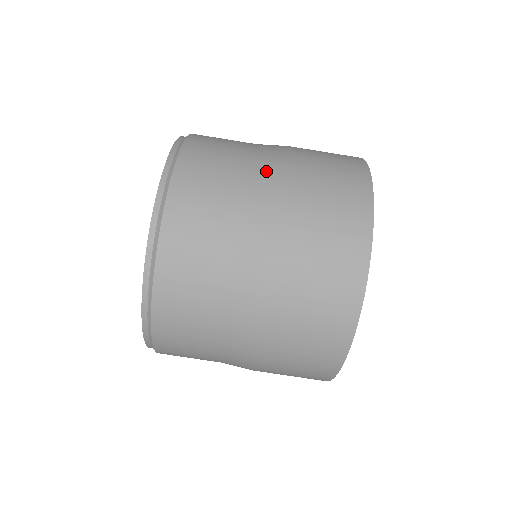
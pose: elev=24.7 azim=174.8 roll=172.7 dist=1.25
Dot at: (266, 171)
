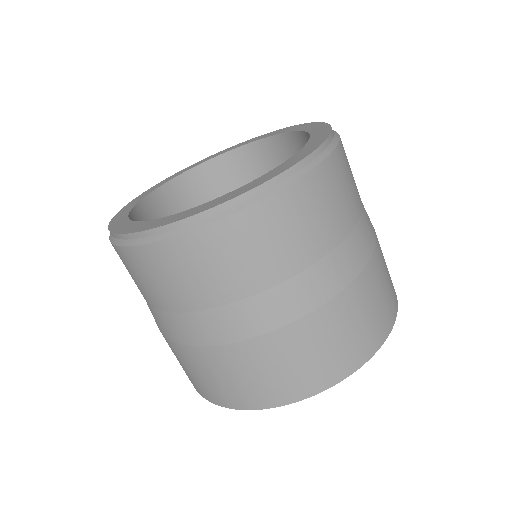
Dot at: (337, 266)
